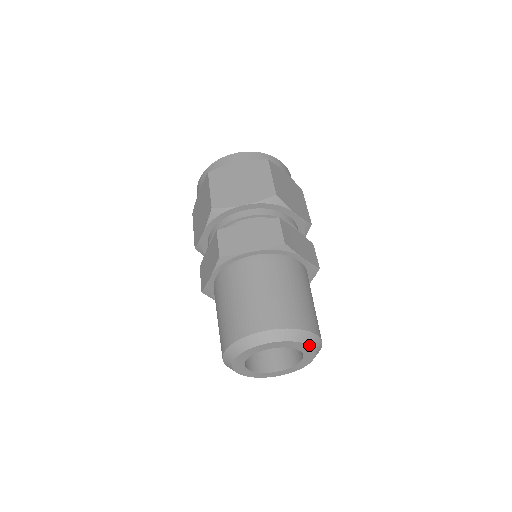
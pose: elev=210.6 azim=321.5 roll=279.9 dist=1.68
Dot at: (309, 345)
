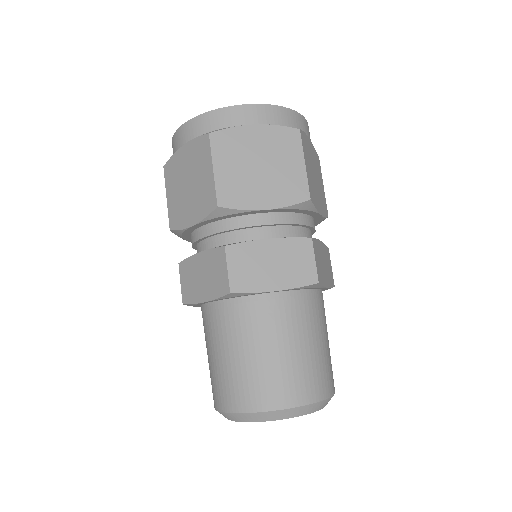
Dot at: occluded
